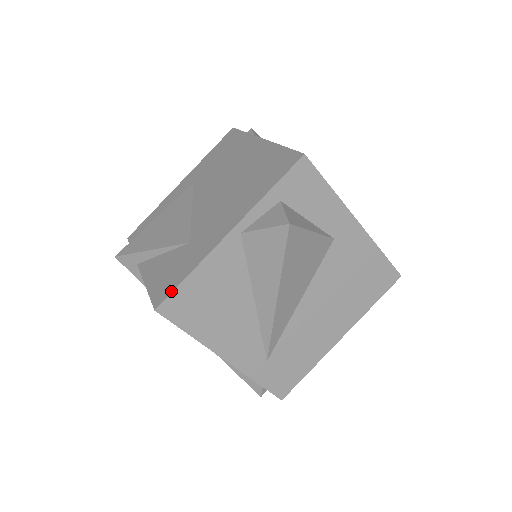
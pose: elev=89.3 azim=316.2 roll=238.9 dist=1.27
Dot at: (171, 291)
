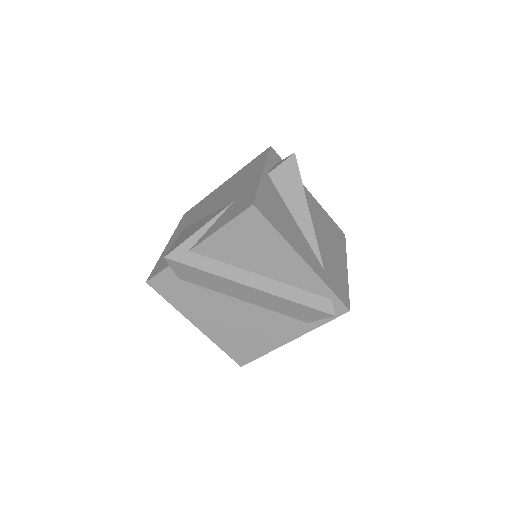
Dot at: (254, 196)
